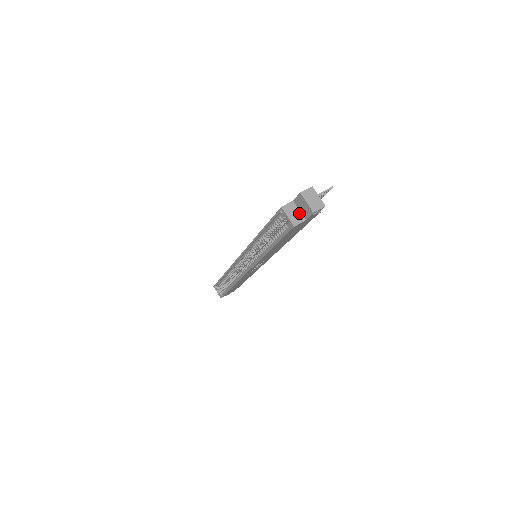
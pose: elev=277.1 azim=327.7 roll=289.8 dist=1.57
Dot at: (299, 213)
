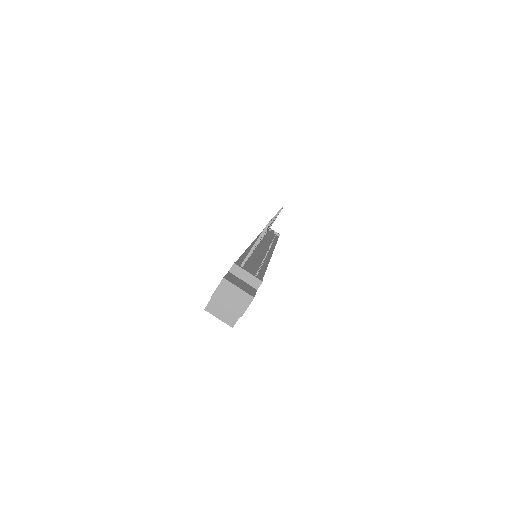
Dot at: occluded
